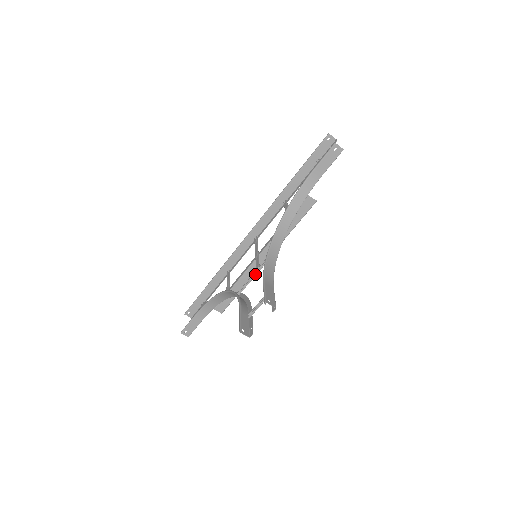
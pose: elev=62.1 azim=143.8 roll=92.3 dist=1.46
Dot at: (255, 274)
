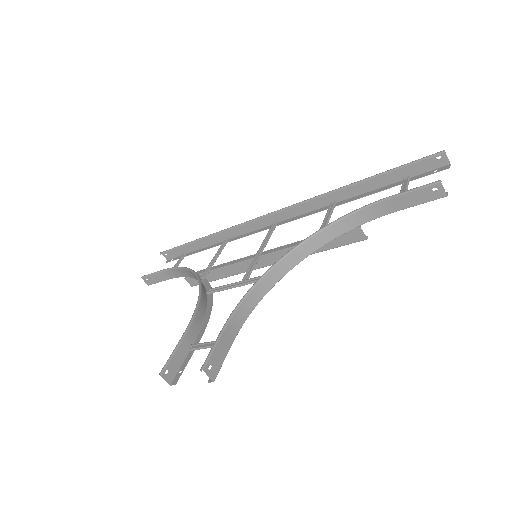
Dot at: (237, 285)
